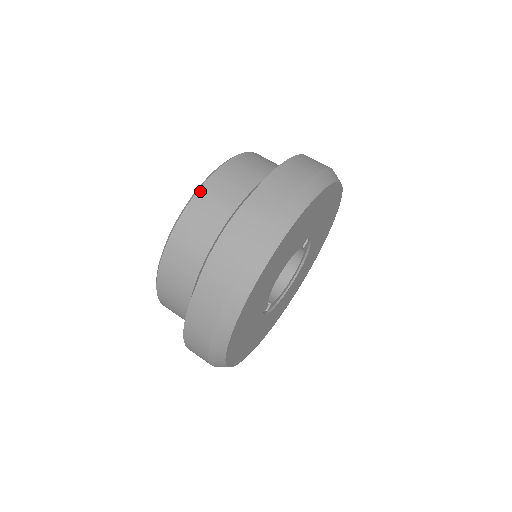
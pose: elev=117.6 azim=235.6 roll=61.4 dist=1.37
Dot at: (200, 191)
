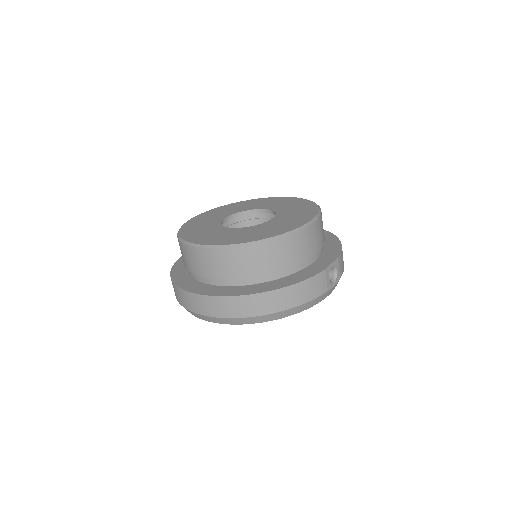
Dot at: (226, 250)
